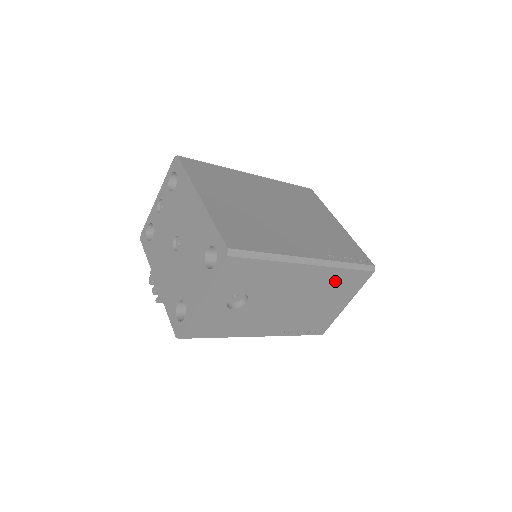
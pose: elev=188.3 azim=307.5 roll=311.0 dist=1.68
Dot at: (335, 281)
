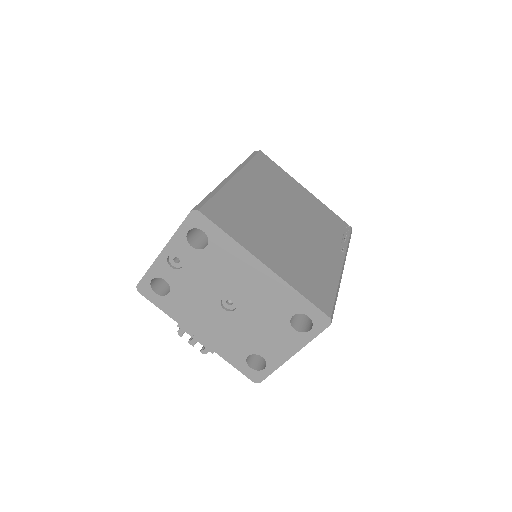
Dot at: occluded
